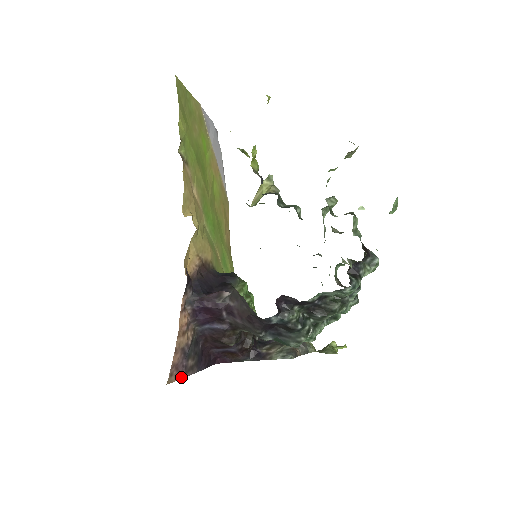
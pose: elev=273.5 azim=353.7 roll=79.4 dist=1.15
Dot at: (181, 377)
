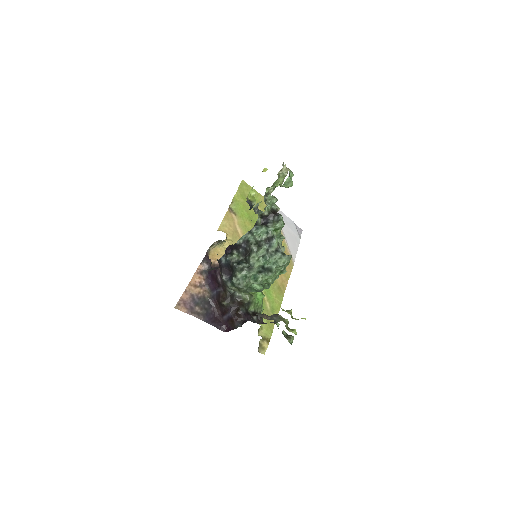
Dot at: (187, 312)
